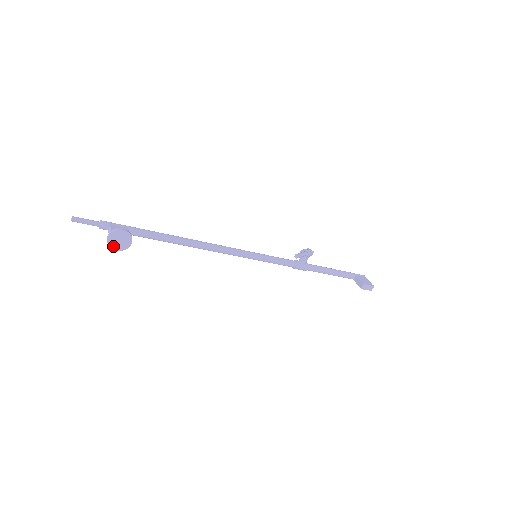
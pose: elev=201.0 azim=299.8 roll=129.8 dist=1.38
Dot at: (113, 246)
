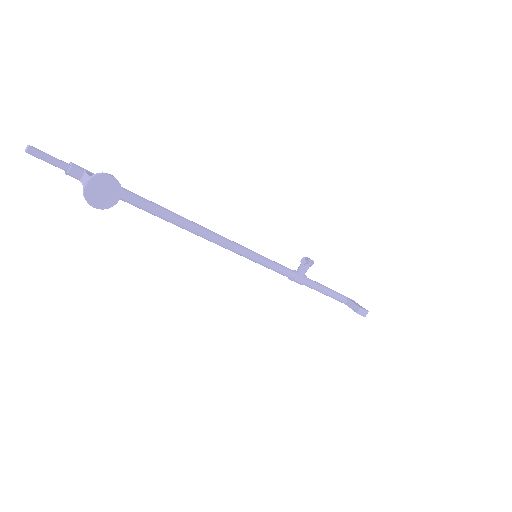
Dot at: (91, 199)
